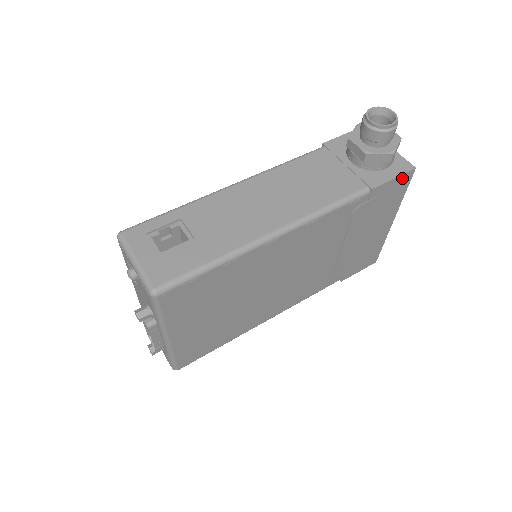
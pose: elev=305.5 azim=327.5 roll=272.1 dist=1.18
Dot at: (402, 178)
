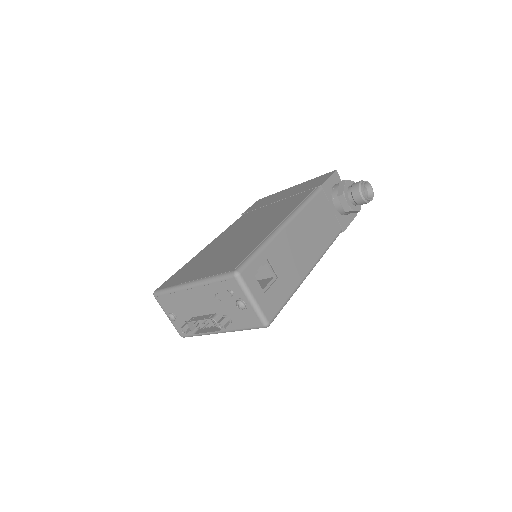
Dot at: occluded
